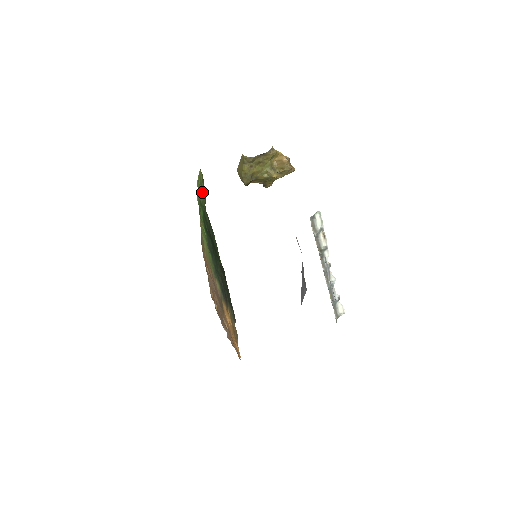
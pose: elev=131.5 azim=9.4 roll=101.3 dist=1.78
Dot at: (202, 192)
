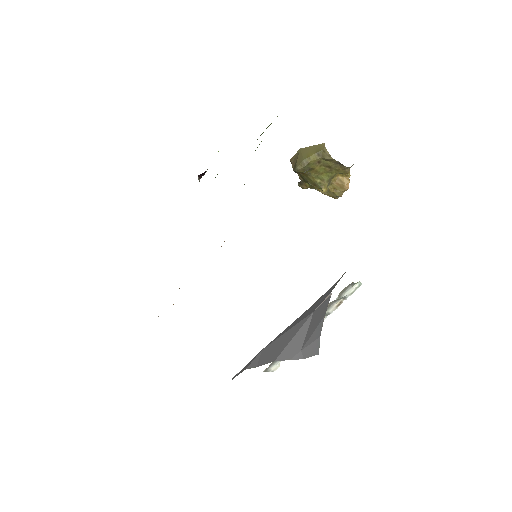
Dot at: occluded
